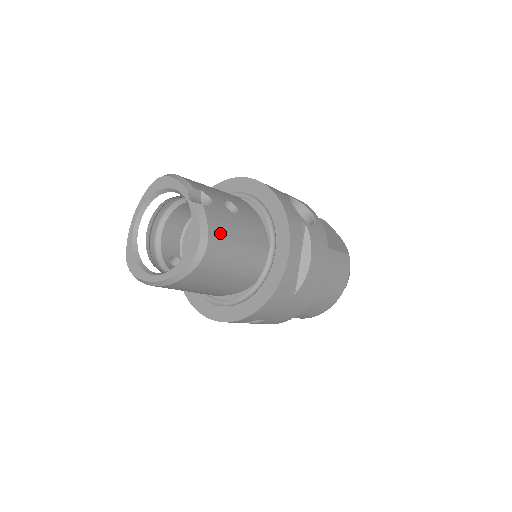
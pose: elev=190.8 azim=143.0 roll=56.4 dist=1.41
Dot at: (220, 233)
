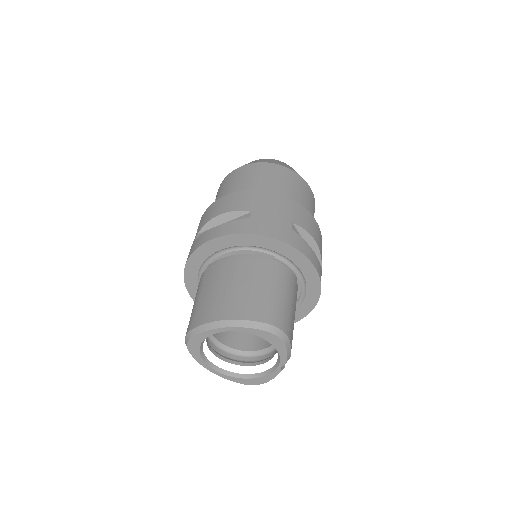
Dot at: occluded
